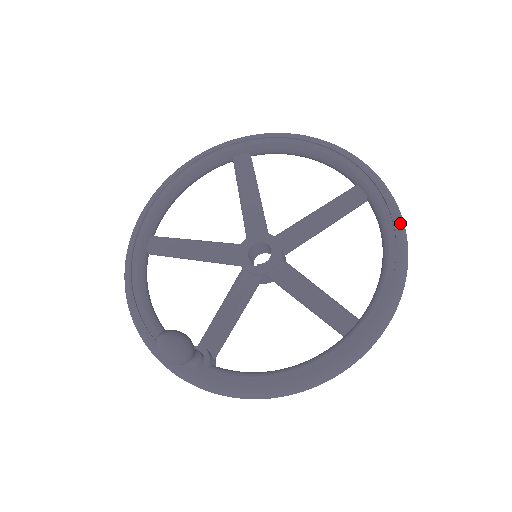
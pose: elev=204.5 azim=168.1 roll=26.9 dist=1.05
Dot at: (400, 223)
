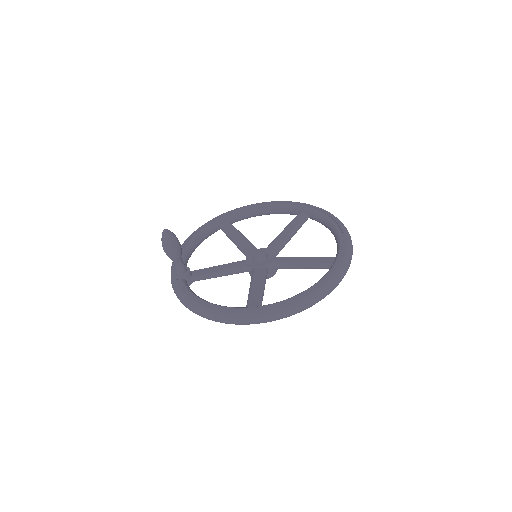
Dot at: (329, 282)
